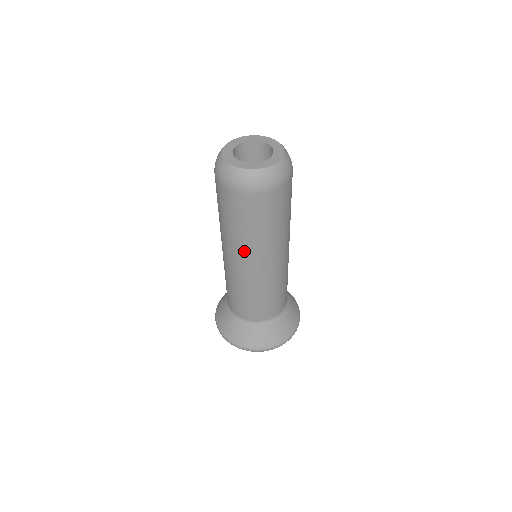
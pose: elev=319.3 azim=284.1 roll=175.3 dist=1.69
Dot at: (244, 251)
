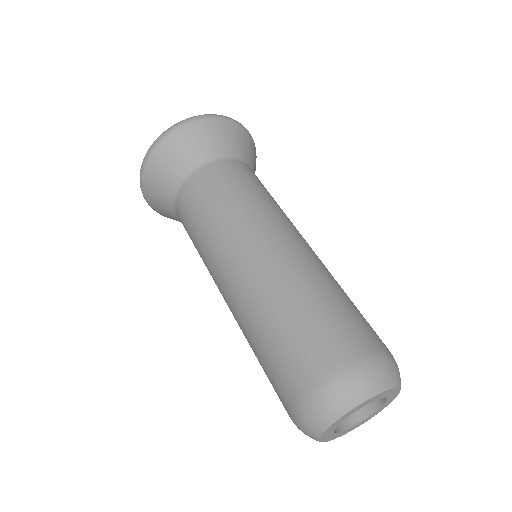
Dot at: occluded
